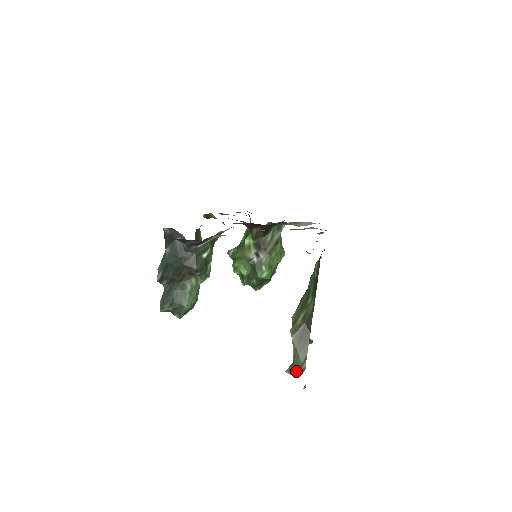
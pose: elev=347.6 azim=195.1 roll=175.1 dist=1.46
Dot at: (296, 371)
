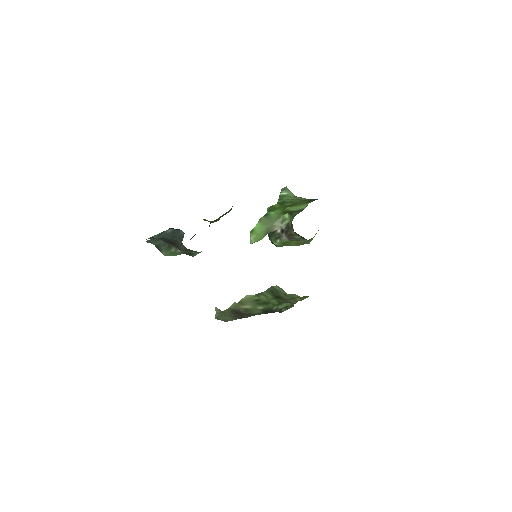
Dot at: (217, 317)
